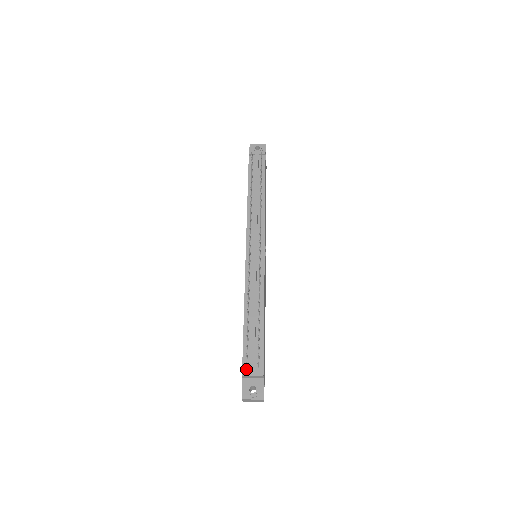
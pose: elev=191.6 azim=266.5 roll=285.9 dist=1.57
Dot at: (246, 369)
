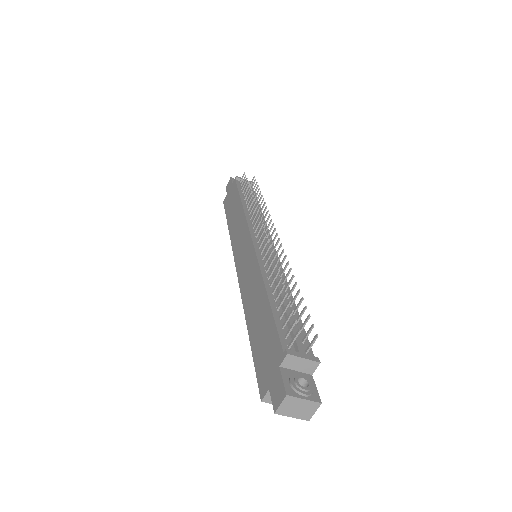
Dot at: (289, 350)
